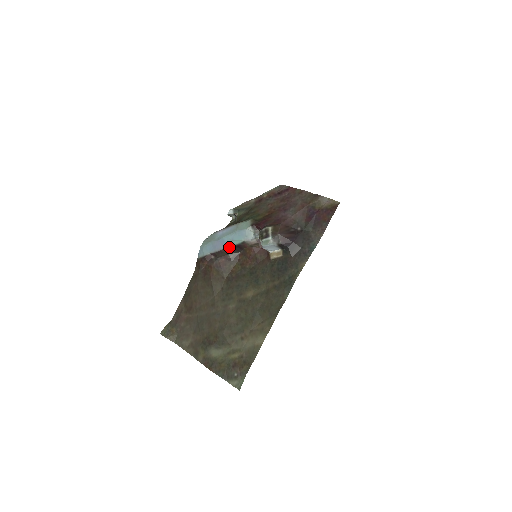
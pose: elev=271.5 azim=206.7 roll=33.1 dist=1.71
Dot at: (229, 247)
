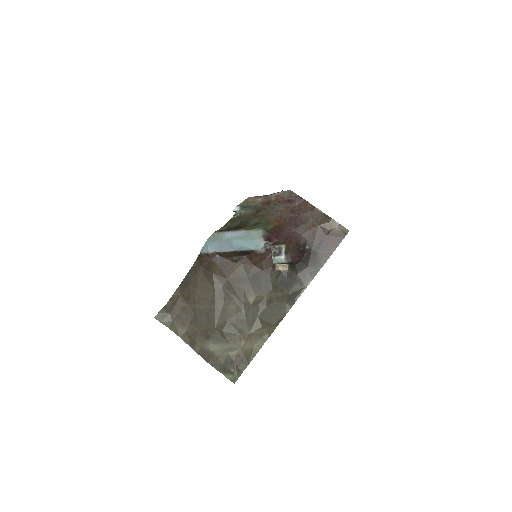
Dot at: (236, 251)
